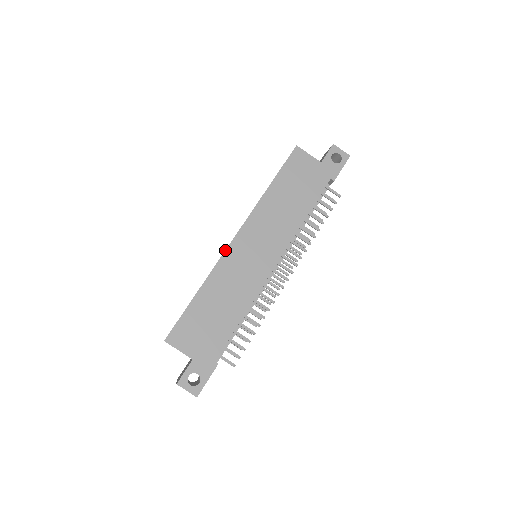
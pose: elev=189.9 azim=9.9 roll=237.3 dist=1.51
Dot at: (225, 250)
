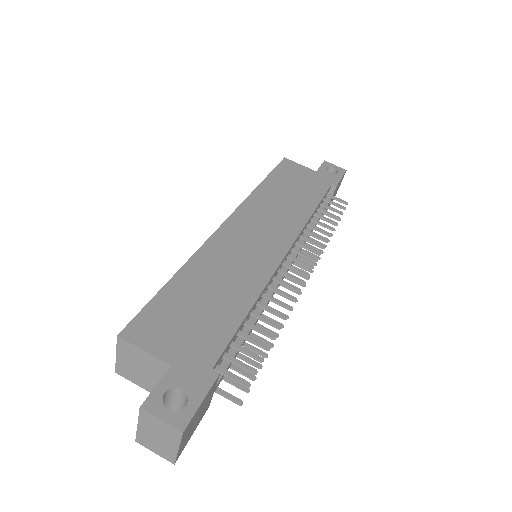
Dot at: occluded
